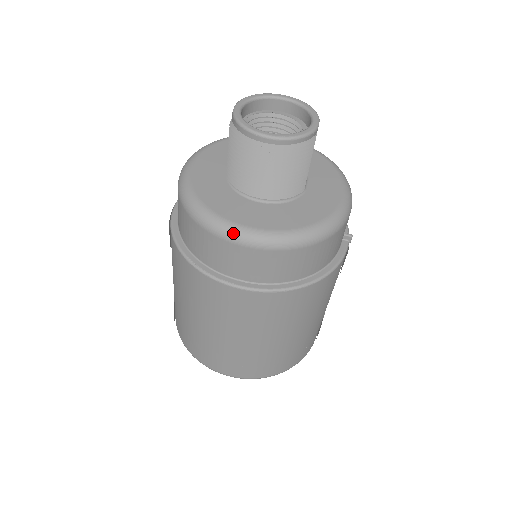
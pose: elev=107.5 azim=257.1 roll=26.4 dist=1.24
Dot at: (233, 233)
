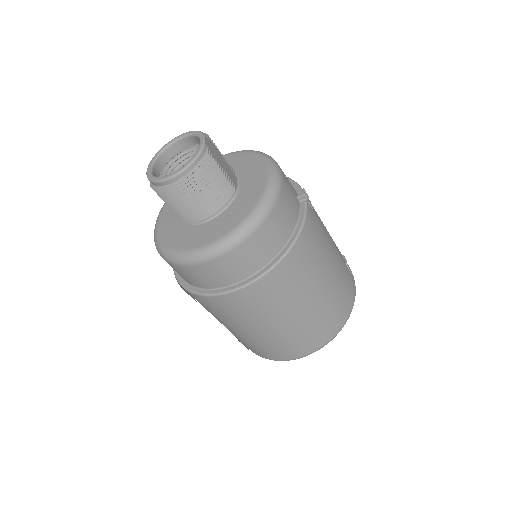
Dot at: (199, 256)
